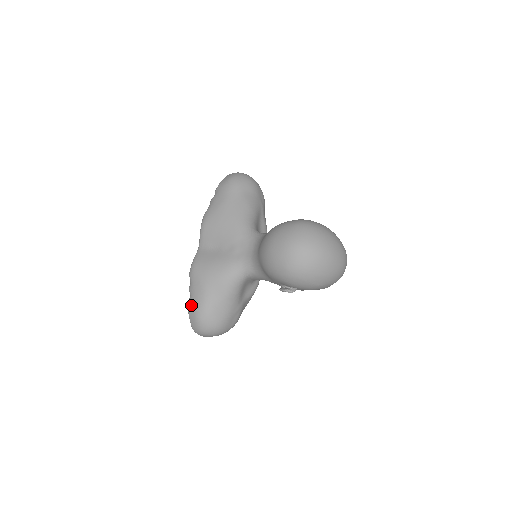
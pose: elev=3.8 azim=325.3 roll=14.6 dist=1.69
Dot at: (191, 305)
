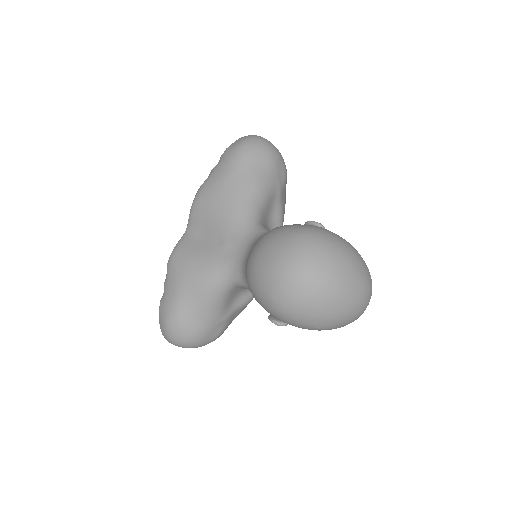
Dot at: (162, 306)
